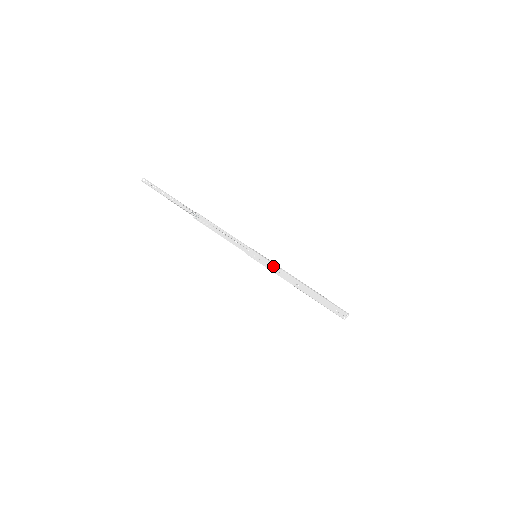
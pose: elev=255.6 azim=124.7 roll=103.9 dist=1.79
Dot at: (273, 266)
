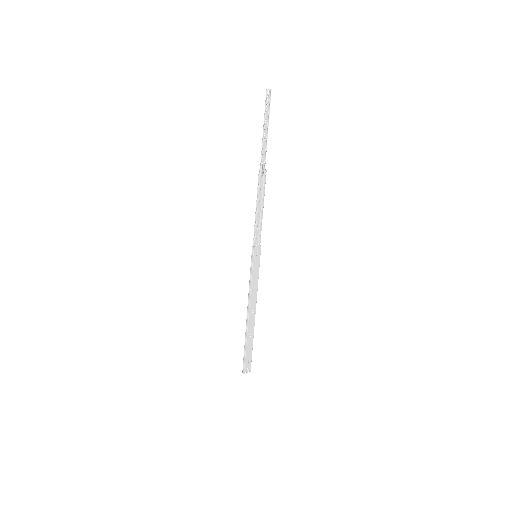
Dot at: (257, 278)
